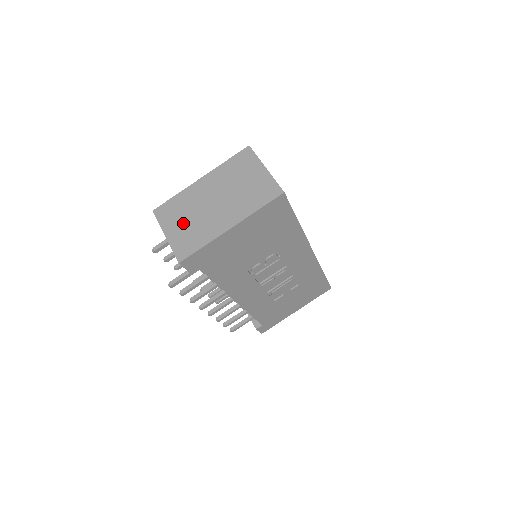
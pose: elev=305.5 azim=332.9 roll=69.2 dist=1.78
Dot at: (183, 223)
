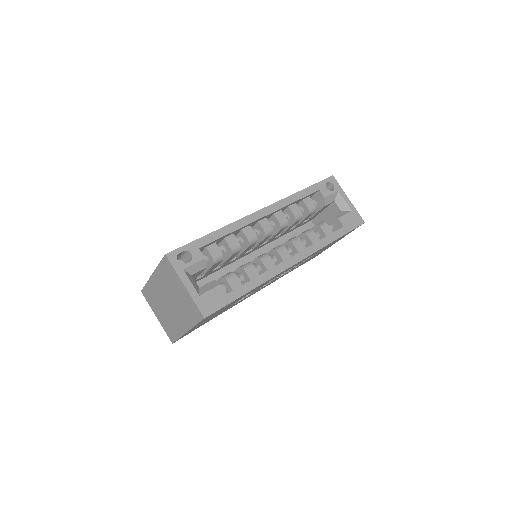
Dot at: (160, 312)
